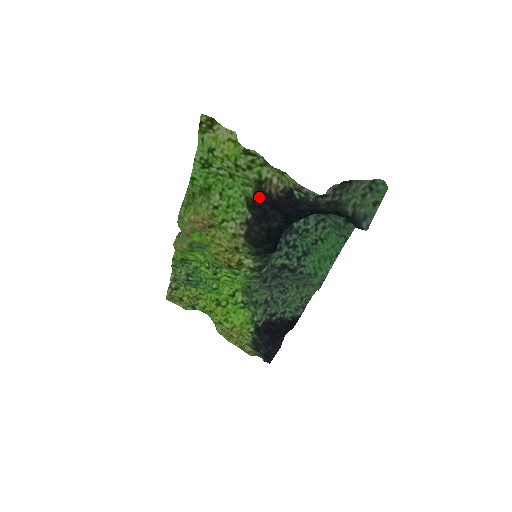
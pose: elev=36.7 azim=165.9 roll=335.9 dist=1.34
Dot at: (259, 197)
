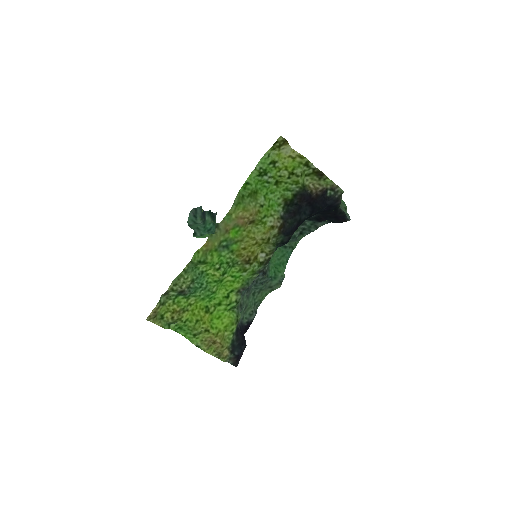
Dot at: (300, 196)
